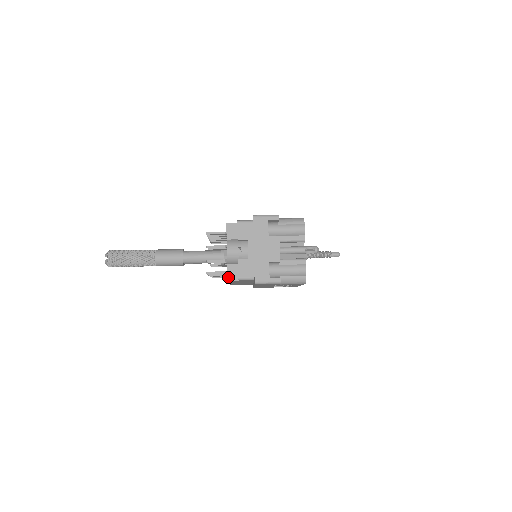
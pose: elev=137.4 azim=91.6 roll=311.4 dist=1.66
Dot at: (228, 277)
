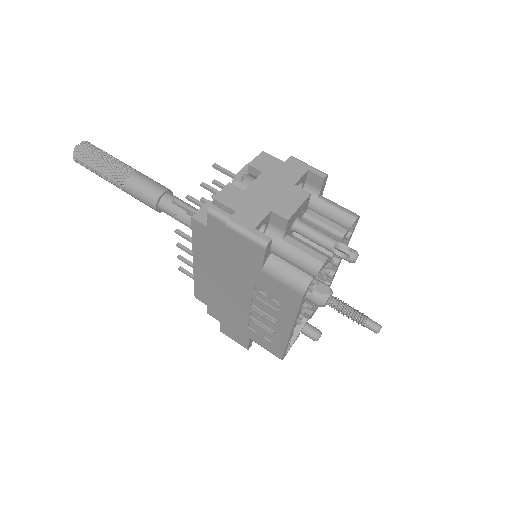
Dot at: (197, 213)
